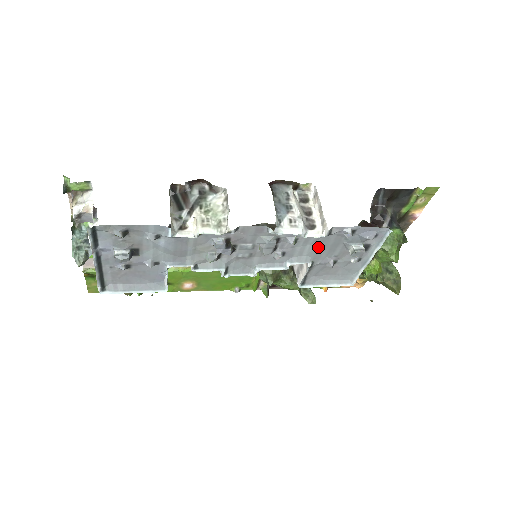
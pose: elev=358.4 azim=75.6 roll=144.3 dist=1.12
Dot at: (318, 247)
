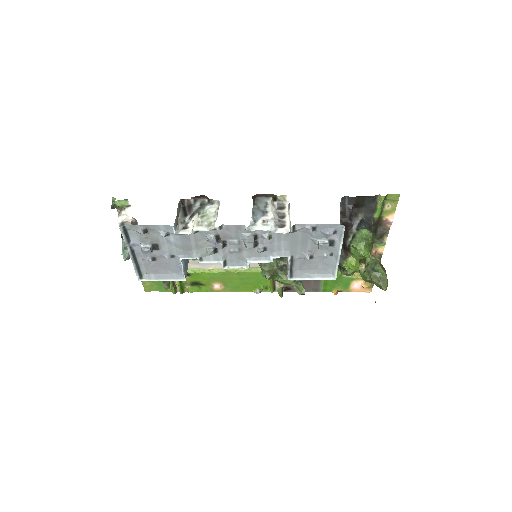
Dot at: (291, 243)
